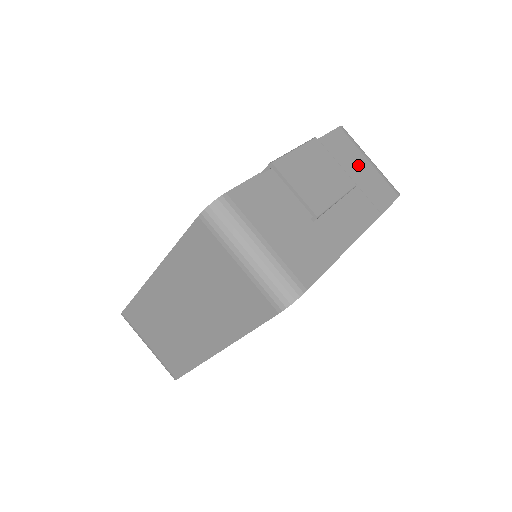
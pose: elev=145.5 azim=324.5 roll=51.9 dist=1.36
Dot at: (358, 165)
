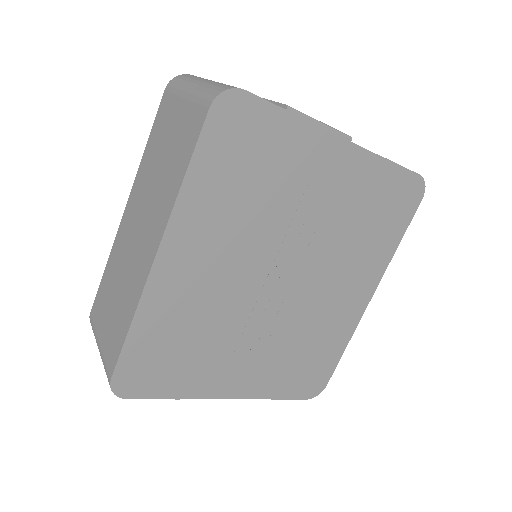
Dot at: occluded
